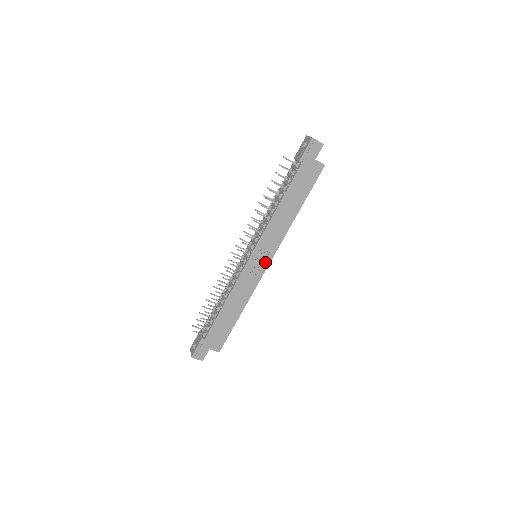
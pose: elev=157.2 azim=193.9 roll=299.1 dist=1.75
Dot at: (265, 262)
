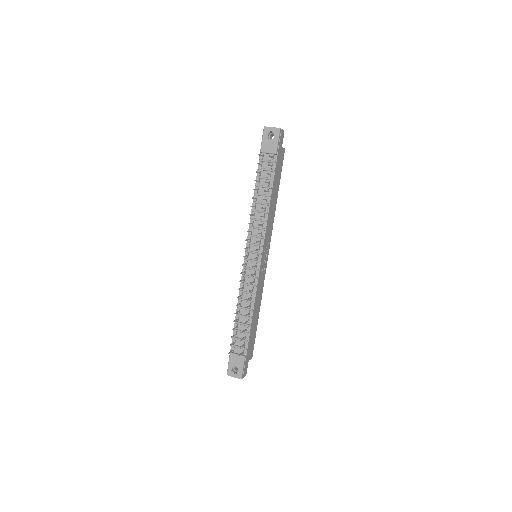
Dot at: (266, 257)
